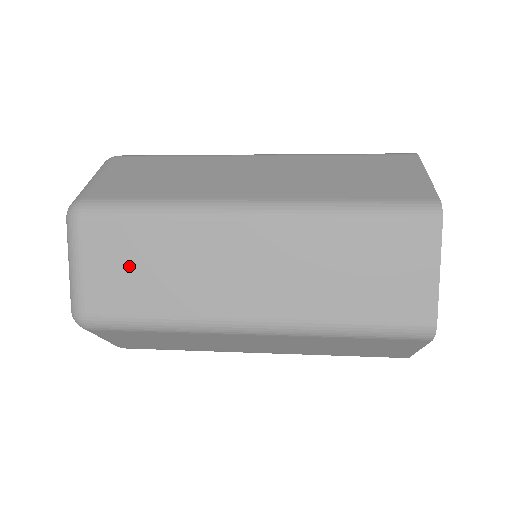
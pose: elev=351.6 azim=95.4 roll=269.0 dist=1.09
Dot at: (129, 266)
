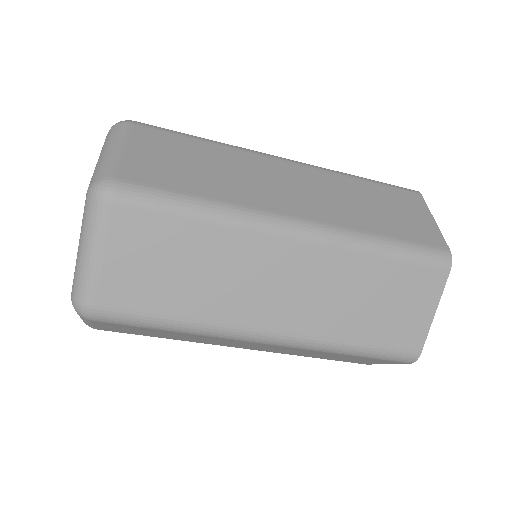
Dot at: (158, 263)
